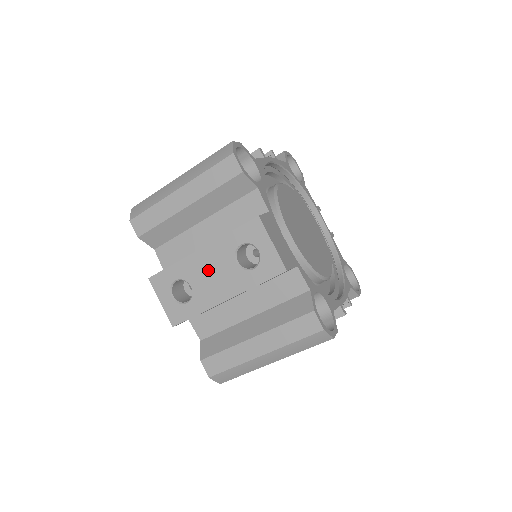
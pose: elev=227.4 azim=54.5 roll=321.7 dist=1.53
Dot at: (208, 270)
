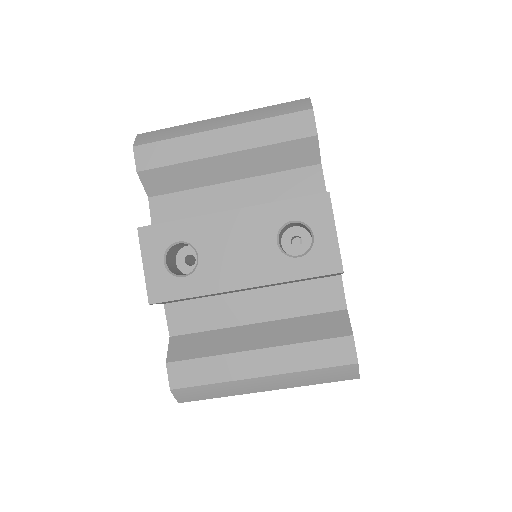
Dot at: (232, 241)
